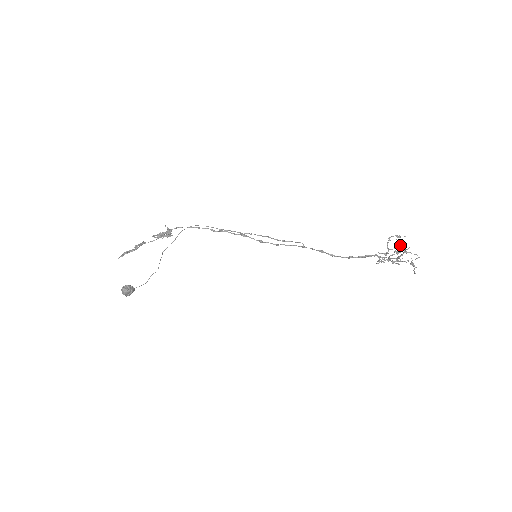
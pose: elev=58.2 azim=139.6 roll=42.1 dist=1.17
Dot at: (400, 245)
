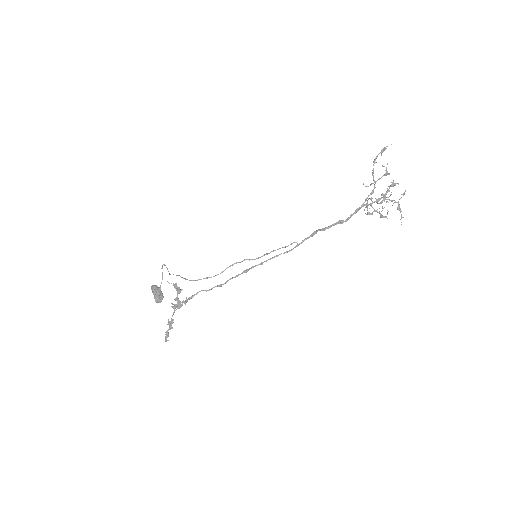
Dot at: (386, 168)
